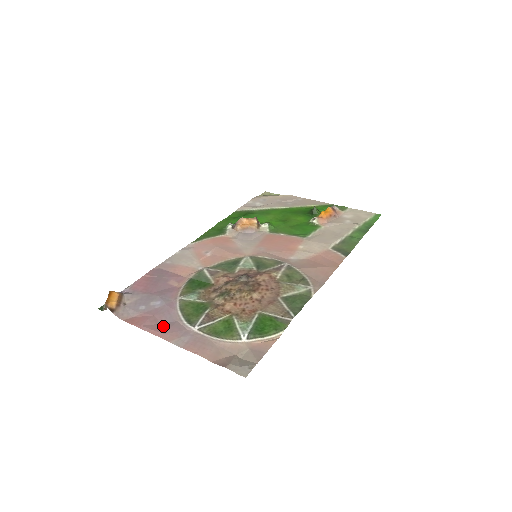
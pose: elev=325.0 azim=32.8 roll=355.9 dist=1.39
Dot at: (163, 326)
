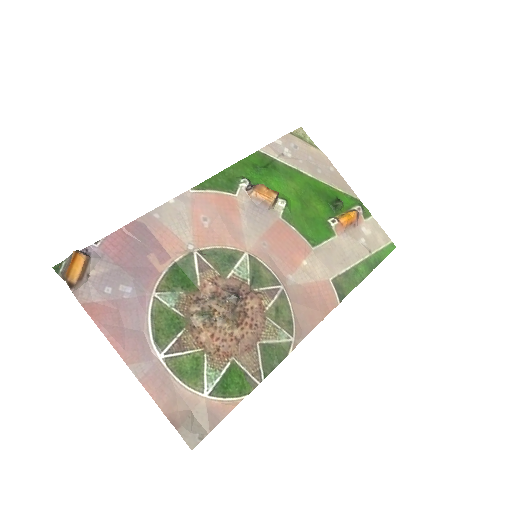
Dot at: (126, 334)
